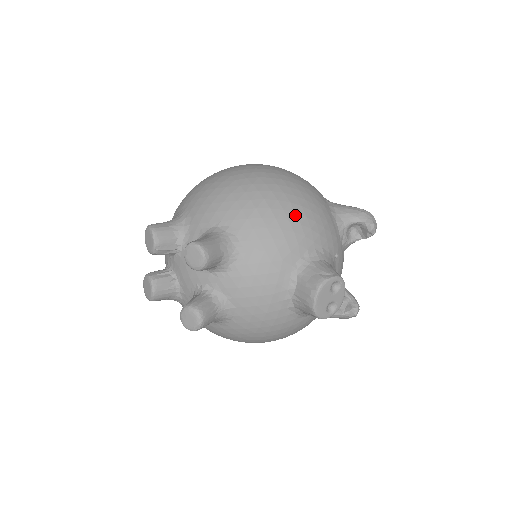
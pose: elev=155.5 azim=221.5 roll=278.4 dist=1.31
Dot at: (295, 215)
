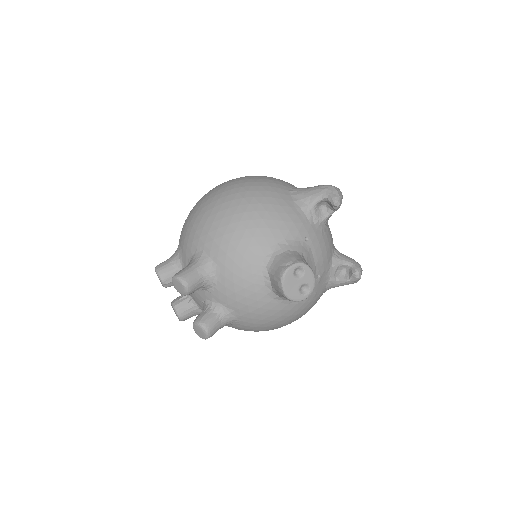
Dot at: (251, 222)
